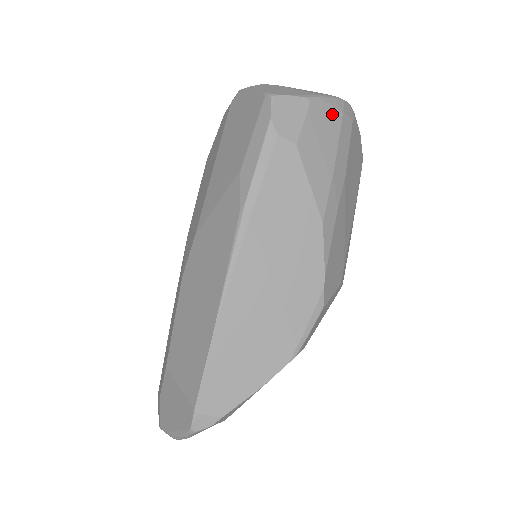
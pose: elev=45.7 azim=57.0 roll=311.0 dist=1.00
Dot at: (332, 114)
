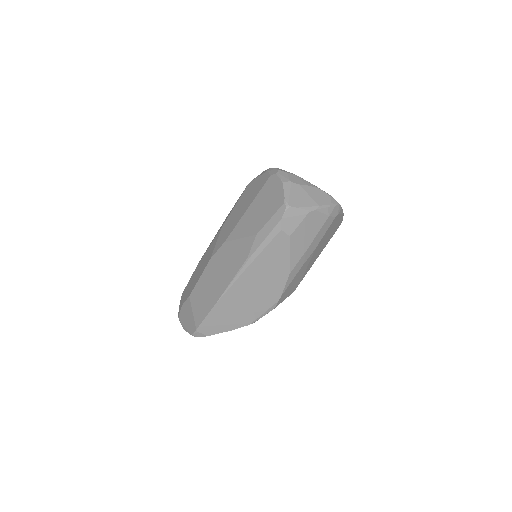
Dot at: (321, 218)
